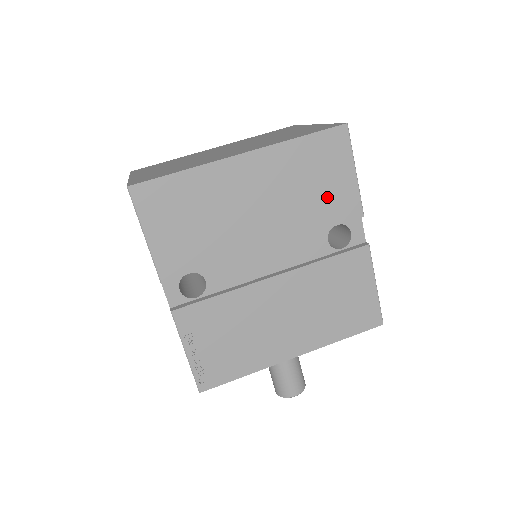
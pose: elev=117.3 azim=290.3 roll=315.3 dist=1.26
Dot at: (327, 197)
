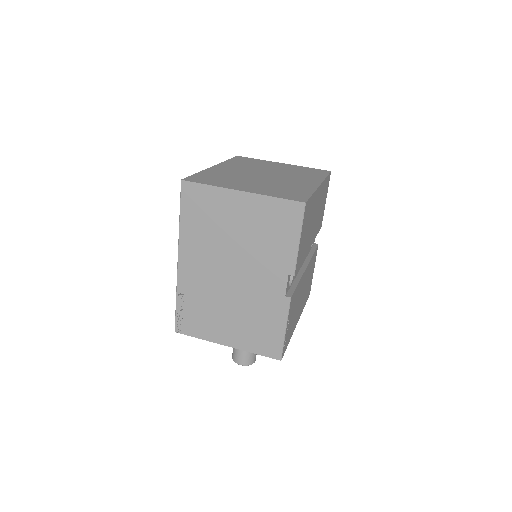
Dot at: (321, 215)
